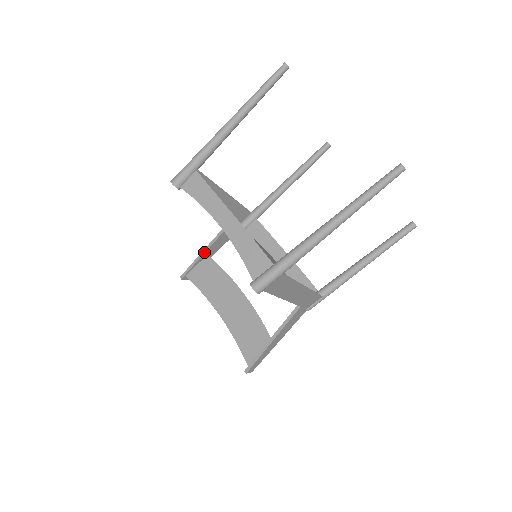
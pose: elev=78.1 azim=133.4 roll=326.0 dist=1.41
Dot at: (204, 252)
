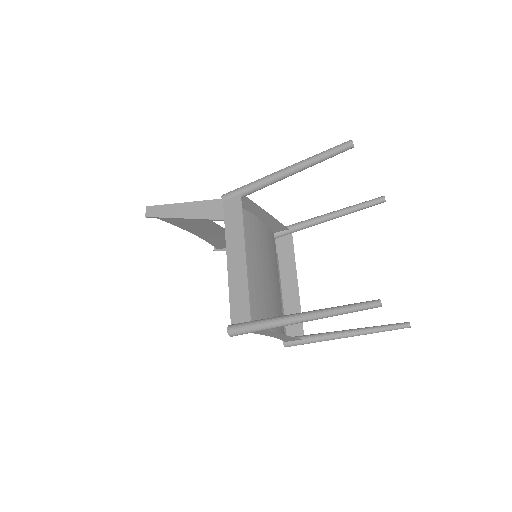
Dot at: (183, 219)
